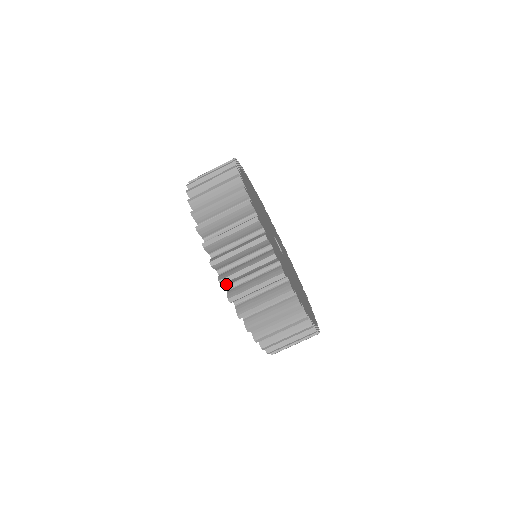
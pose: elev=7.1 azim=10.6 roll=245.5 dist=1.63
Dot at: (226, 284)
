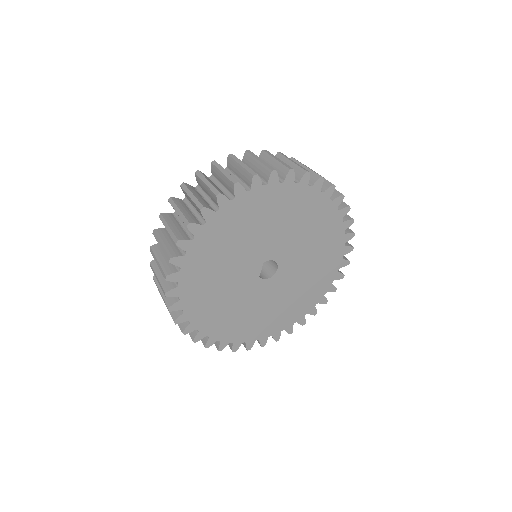
Dot at: occluded
